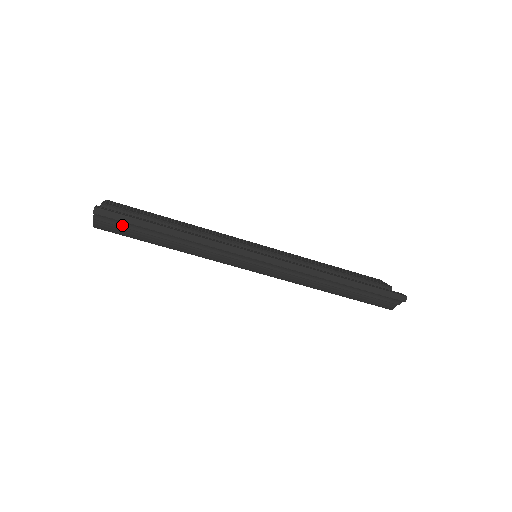
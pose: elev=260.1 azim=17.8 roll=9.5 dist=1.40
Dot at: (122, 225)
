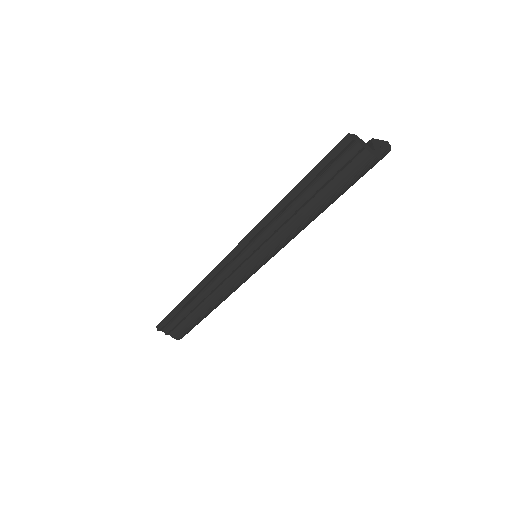
Dot at: (175, 323)
